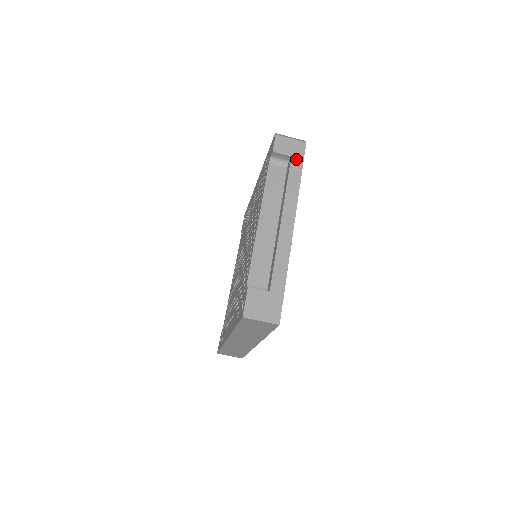
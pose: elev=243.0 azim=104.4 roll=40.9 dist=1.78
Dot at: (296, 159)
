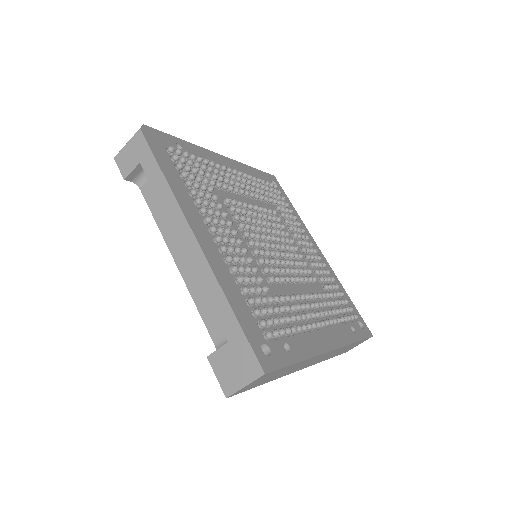
Dot at: (145, 160)
